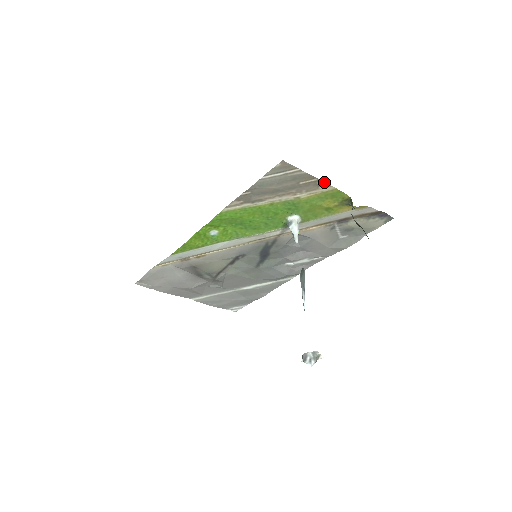
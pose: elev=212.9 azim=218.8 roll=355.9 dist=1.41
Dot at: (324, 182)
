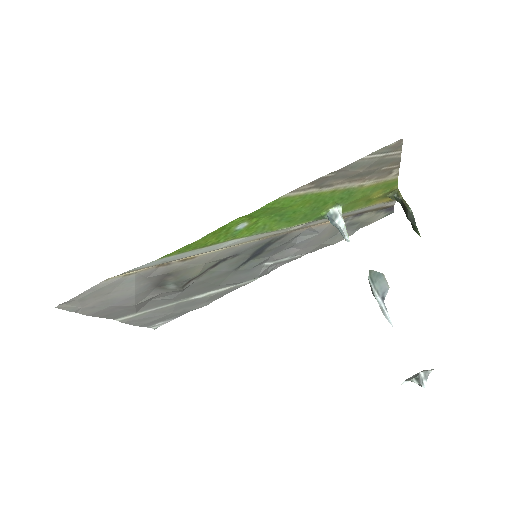
Dot at: (398, 170)
